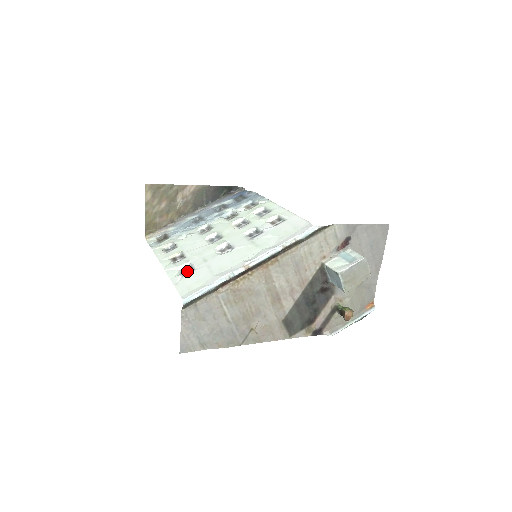
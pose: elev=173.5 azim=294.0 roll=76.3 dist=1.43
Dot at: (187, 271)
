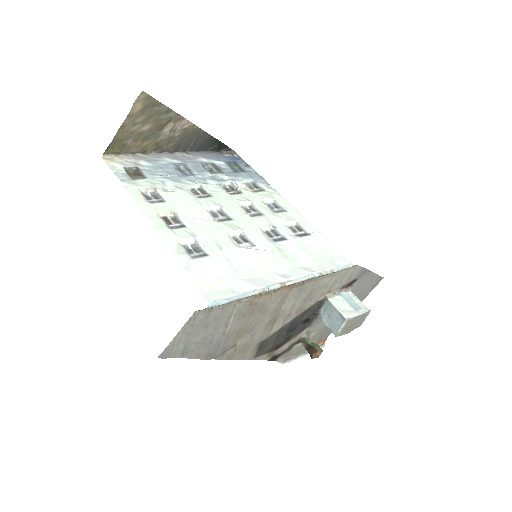
Dot at: (194, 251)
